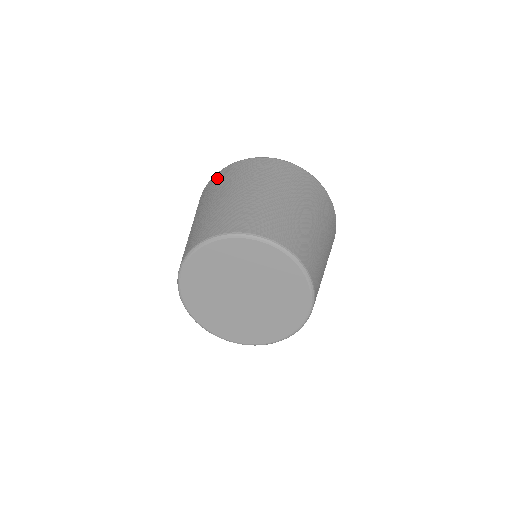
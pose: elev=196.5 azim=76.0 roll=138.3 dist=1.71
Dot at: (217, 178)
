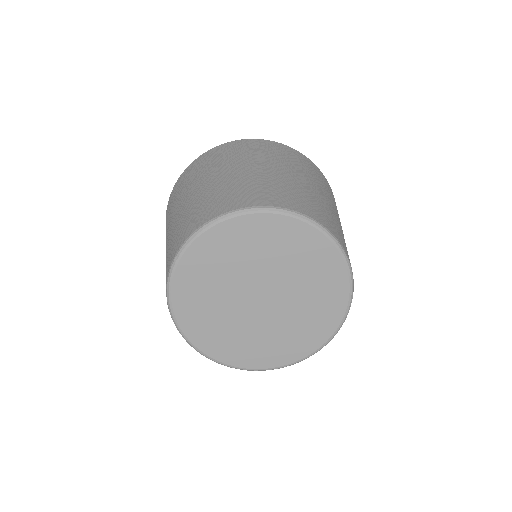
Dot at: (185, 175)
